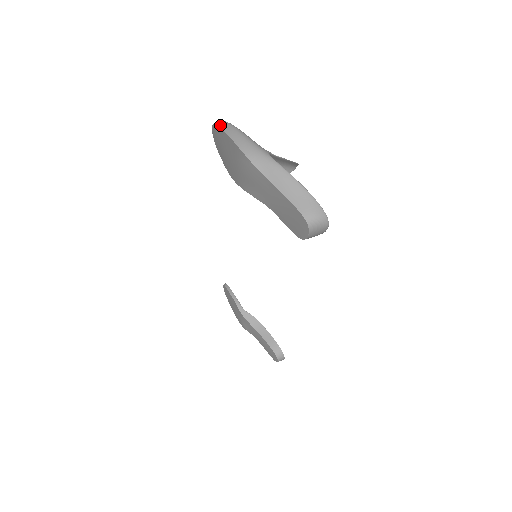
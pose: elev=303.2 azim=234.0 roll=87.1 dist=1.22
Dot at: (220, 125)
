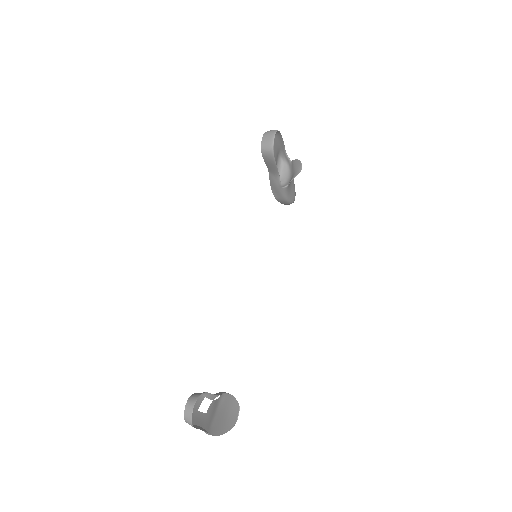
Dot at: occluded
